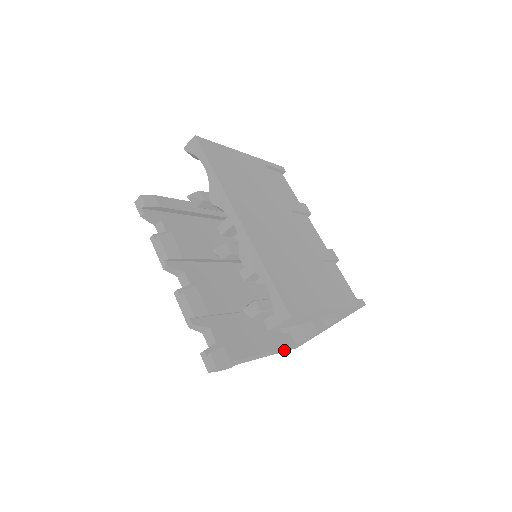
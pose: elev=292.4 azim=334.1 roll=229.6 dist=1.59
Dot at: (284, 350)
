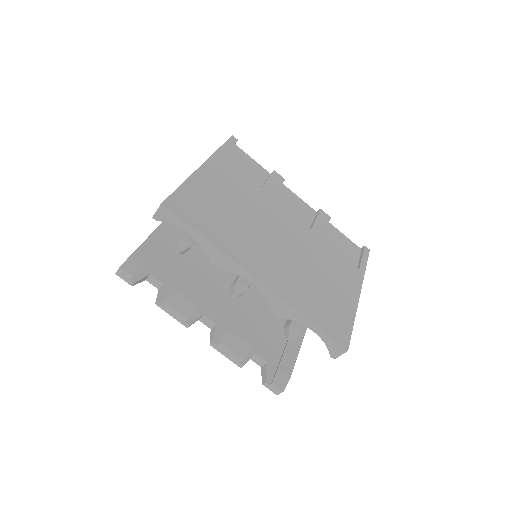
Dot at: occluded
